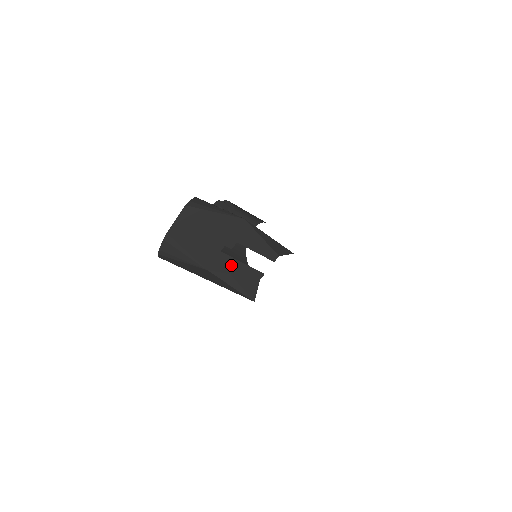
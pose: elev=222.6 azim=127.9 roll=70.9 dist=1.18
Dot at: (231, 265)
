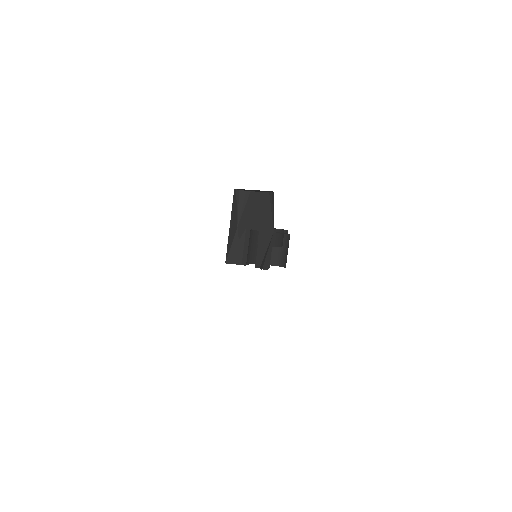
Dot at: (245, 240)
